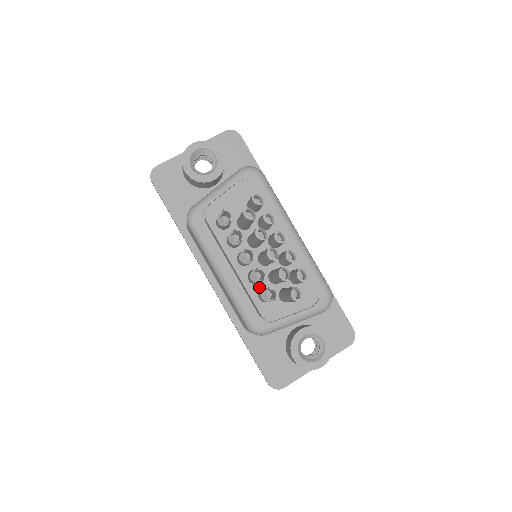
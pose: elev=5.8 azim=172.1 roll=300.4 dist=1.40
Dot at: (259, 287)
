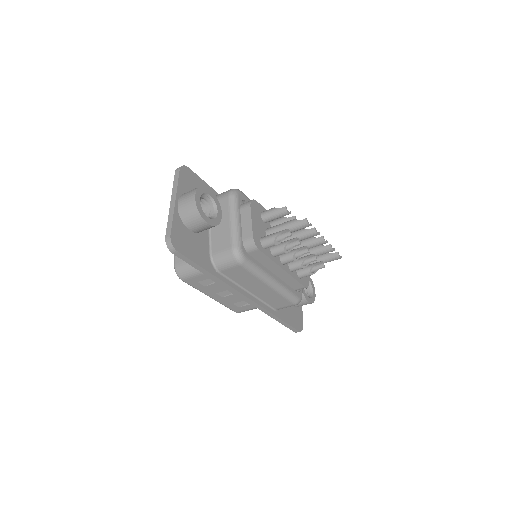
Dot at: (295, 271)
